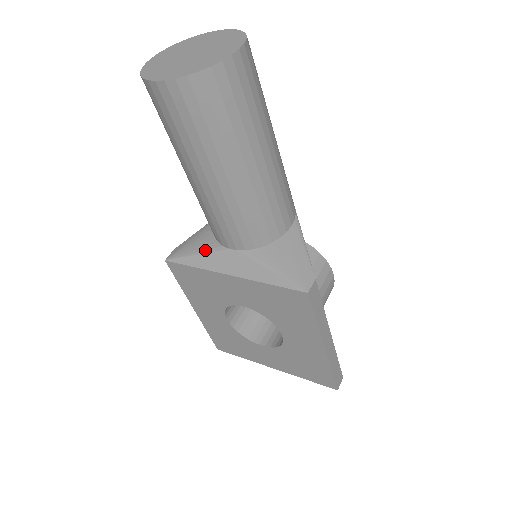
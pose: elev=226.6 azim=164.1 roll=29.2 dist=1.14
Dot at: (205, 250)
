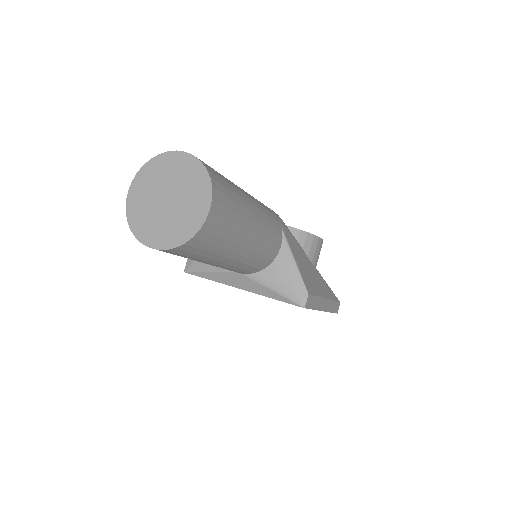
Dot at: (215, 269)
